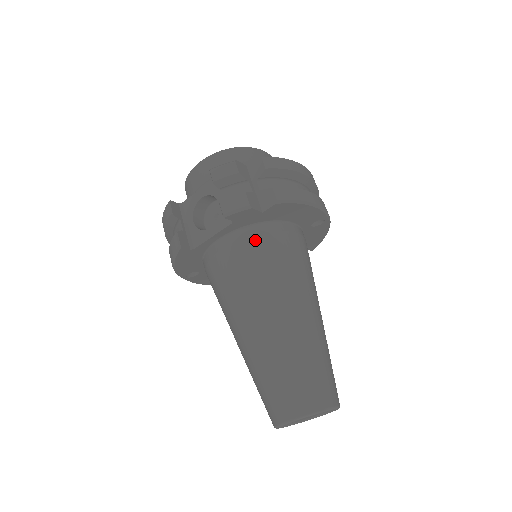
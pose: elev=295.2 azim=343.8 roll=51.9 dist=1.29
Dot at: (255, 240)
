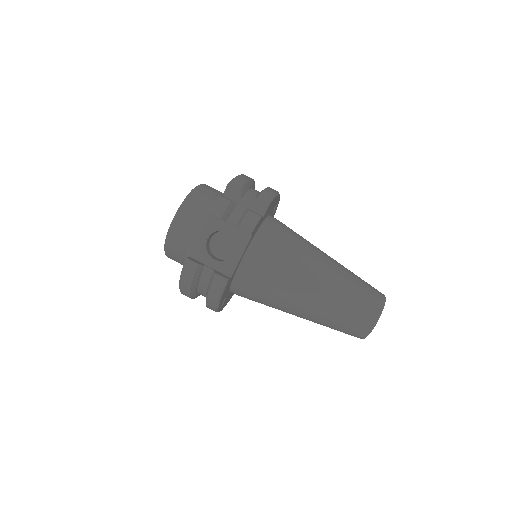
Dot at: (269, 239)
